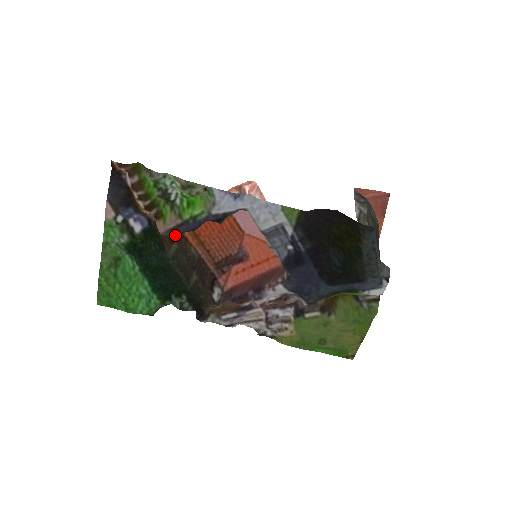
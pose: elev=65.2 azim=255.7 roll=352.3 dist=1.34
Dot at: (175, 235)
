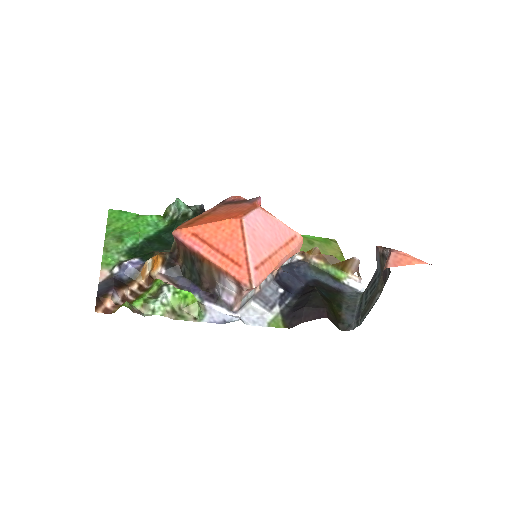
Dot at: (173, 258)
